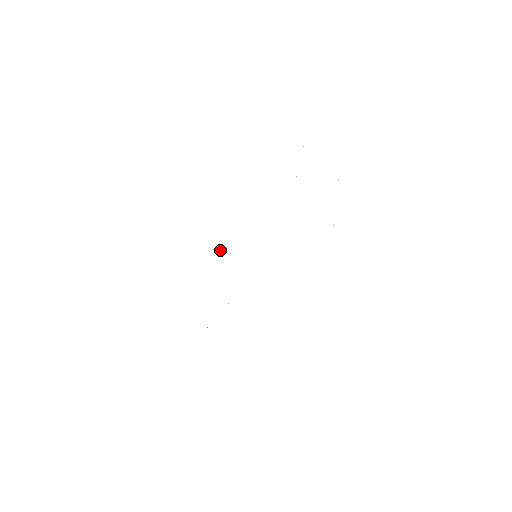
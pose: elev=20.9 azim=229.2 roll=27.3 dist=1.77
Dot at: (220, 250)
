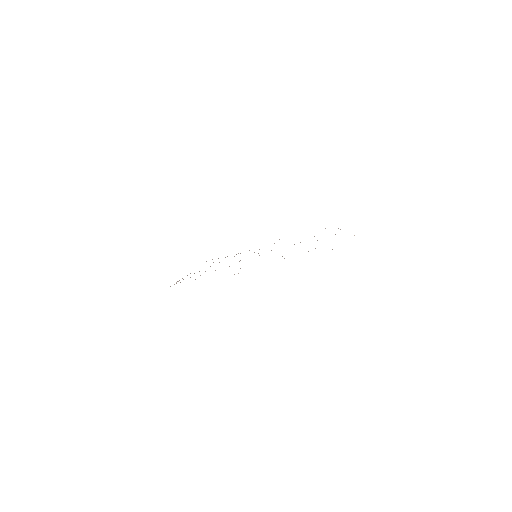
Dot at: occluded
